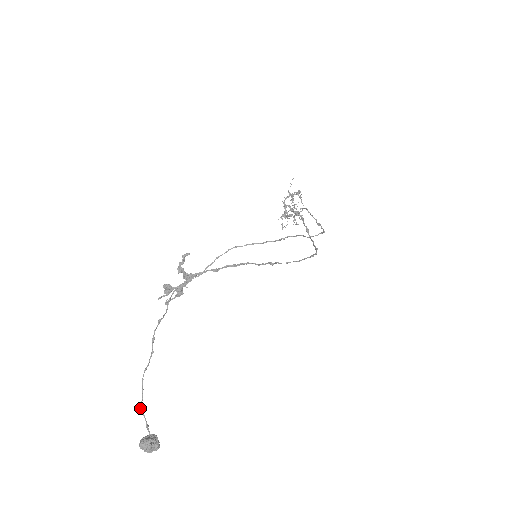
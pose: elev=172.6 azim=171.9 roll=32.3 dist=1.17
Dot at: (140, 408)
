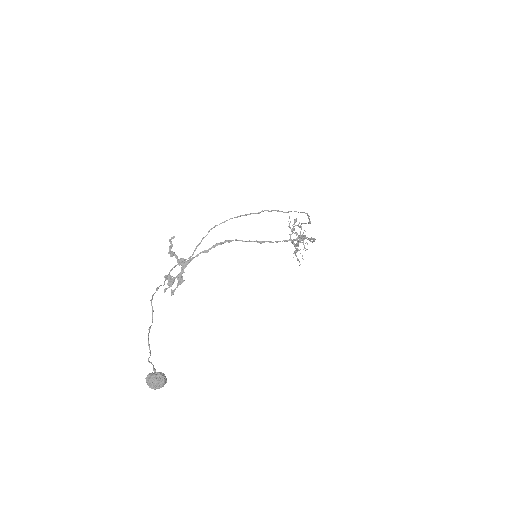
Dot at: (148, 359)
